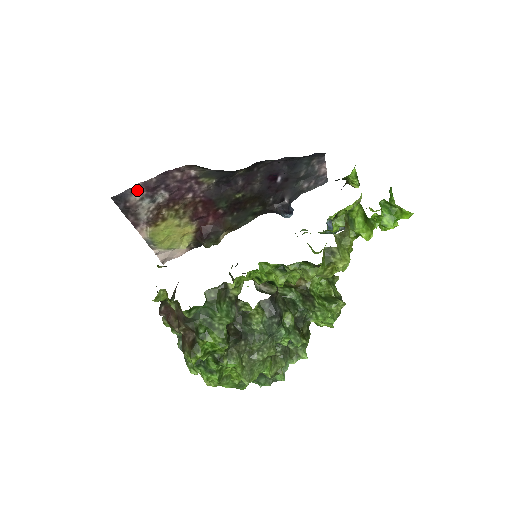
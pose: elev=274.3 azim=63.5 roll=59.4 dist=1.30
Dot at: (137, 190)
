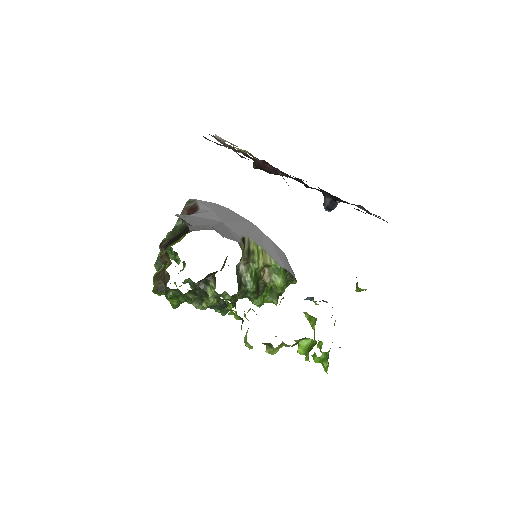
Dot at: occluded
